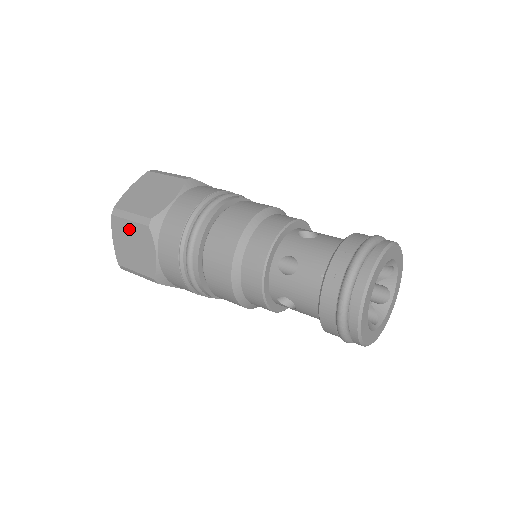
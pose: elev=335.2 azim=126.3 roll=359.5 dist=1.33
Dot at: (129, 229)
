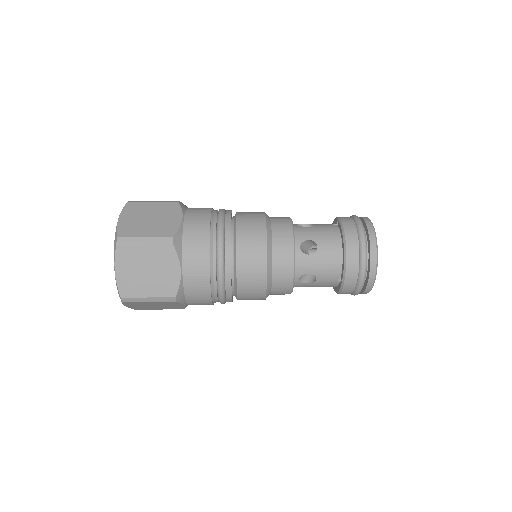
Dot at: (150, 208)
